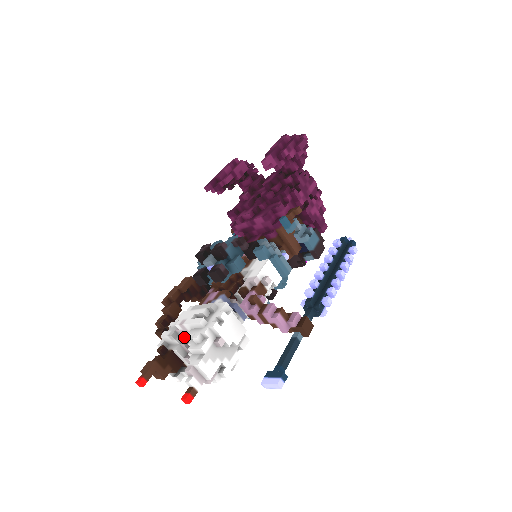
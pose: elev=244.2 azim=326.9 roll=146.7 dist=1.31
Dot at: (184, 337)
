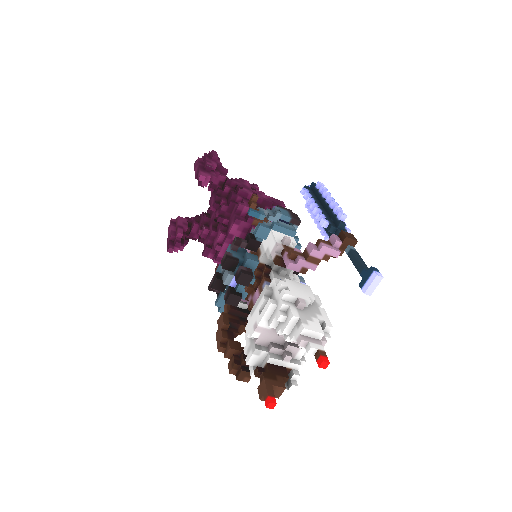
Dot at: (266, 343)
